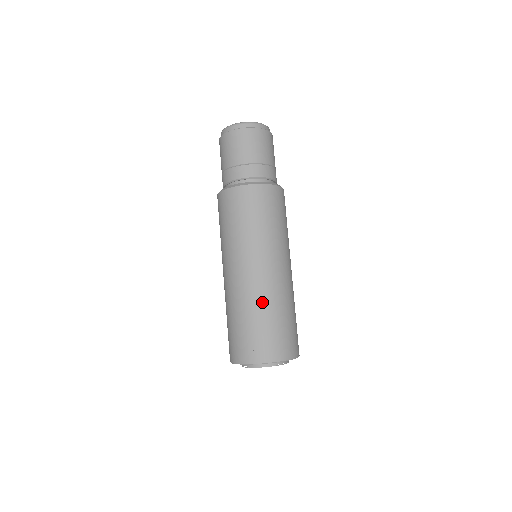
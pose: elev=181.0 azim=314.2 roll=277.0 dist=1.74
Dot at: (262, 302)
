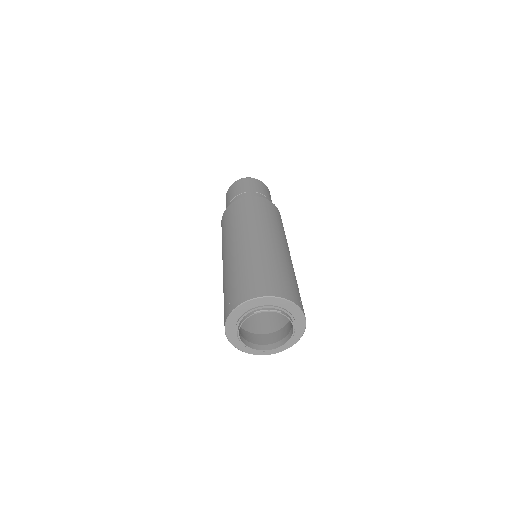
Dot at: (236, 263)
